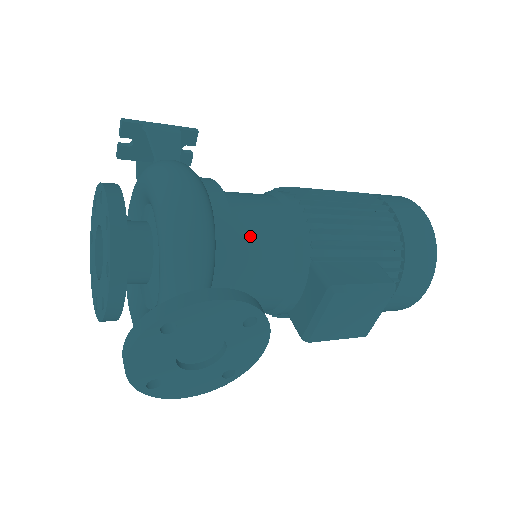
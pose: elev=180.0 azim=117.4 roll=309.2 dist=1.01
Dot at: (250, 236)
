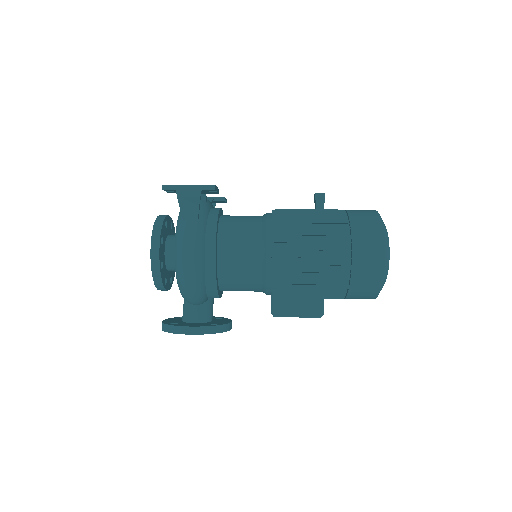
Dot at: (231, 278)
